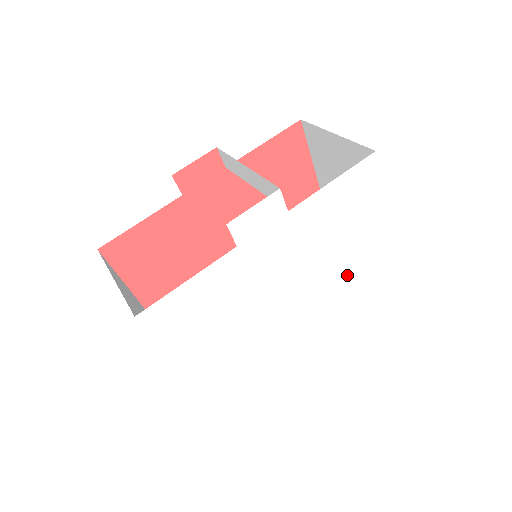
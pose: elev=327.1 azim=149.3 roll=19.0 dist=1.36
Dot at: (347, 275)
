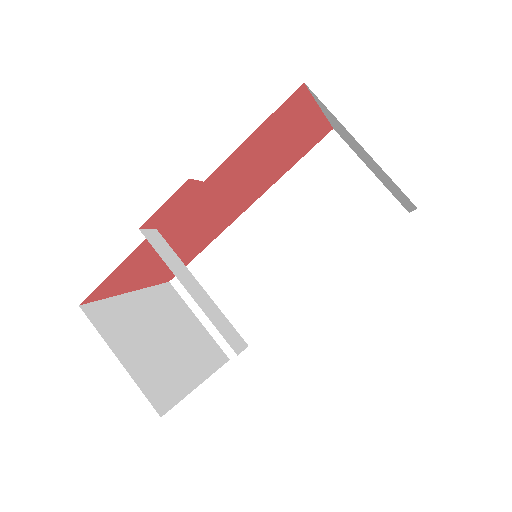
Dot at: occluded
